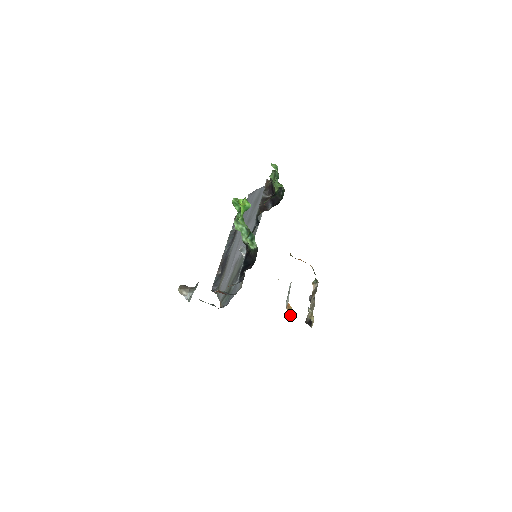
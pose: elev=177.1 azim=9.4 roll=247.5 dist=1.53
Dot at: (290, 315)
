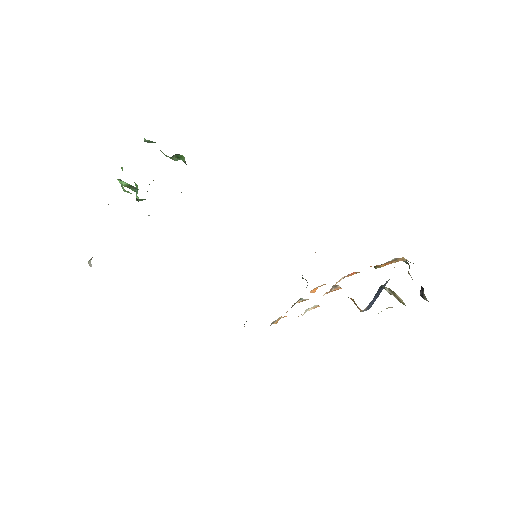
Dot at: occluded
